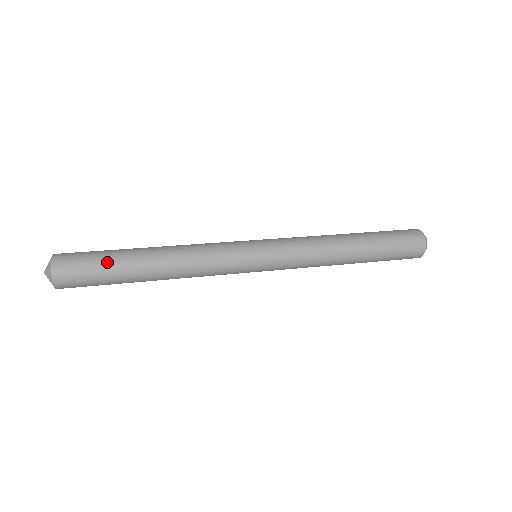
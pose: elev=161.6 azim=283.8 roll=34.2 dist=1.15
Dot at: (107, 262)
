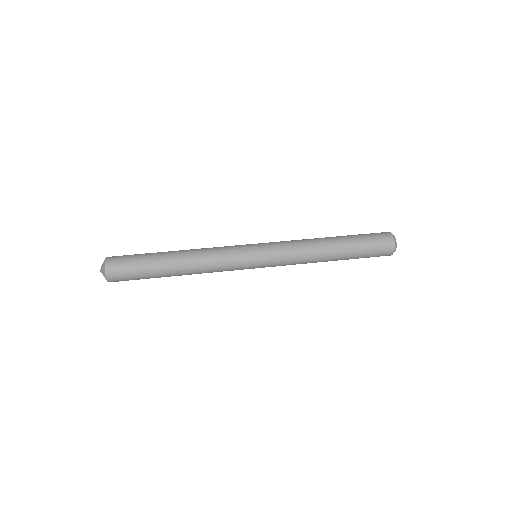
Dot at: (144, 264)
